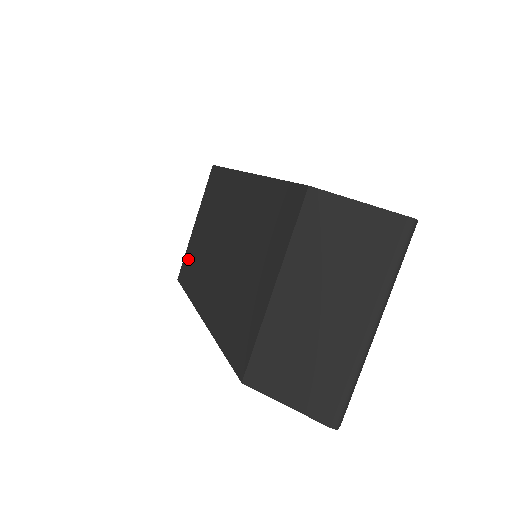
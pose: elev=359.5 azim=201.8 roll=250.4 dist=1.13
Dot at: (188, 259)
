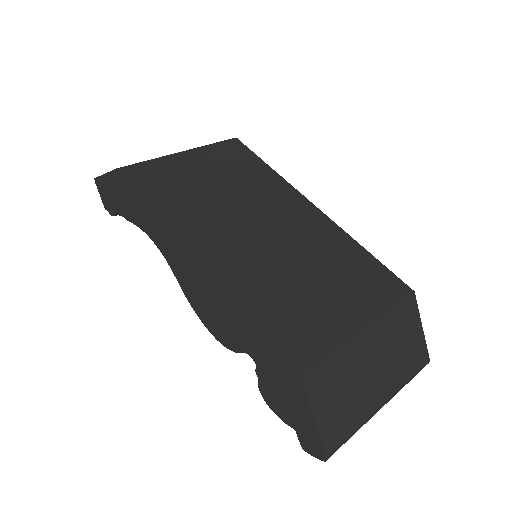
Dot at: (159, 172)
